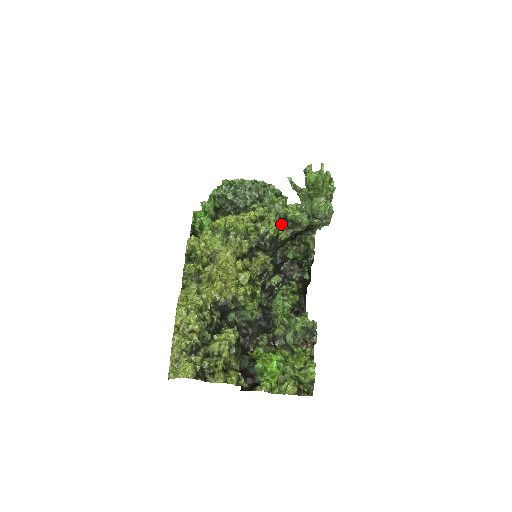
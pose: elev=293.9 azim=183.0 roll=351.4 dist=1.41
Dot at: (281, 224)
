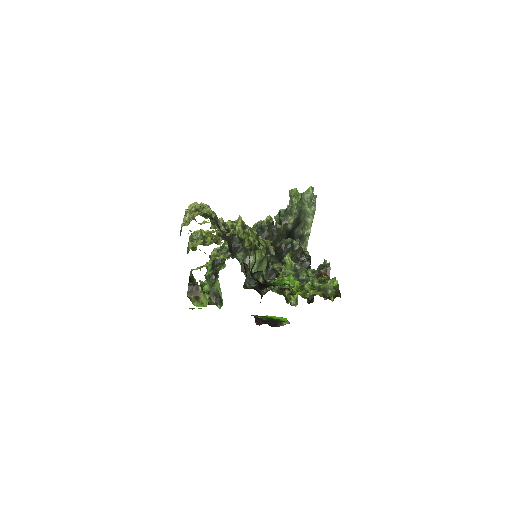
Dot at: occluded
